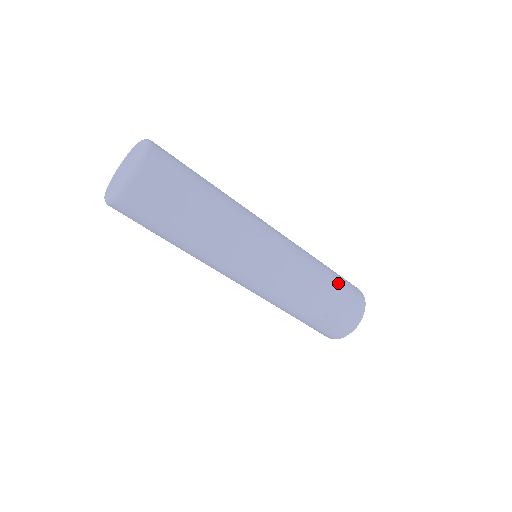
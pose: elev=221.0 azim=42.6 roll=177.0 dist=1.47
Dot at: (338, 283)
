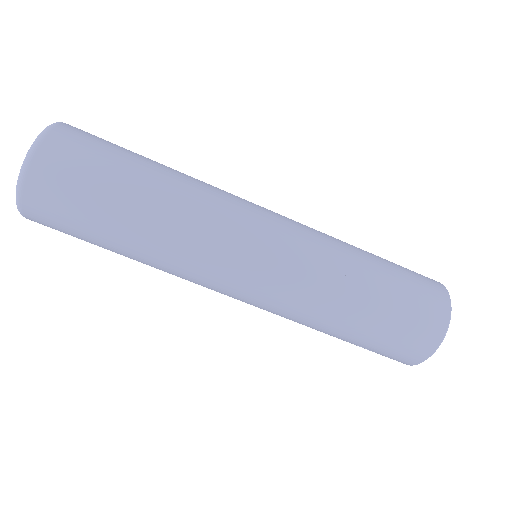
Dot at: (380, 319)
